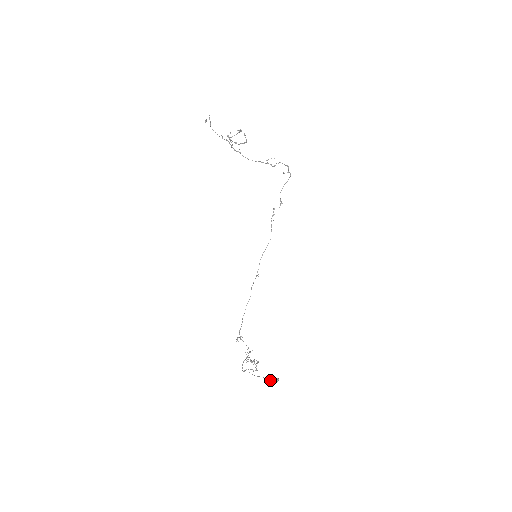
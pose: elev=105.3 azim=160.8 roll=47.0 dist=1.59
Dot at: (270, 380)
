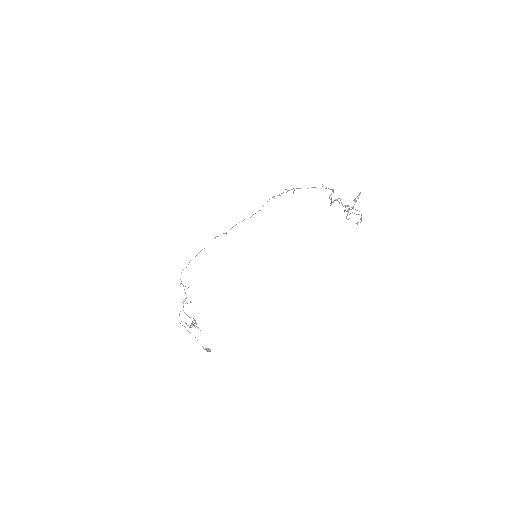
Dot at: (206, 350)
